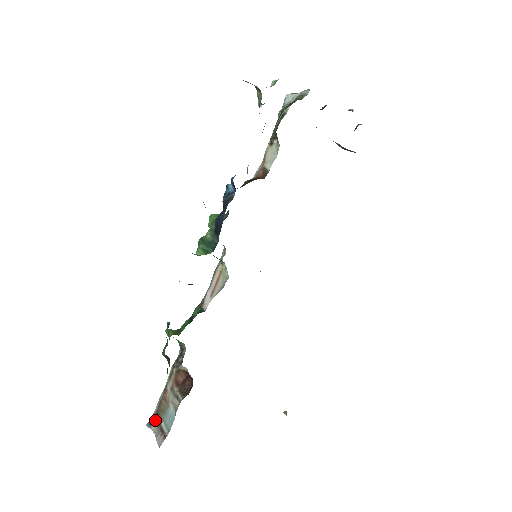
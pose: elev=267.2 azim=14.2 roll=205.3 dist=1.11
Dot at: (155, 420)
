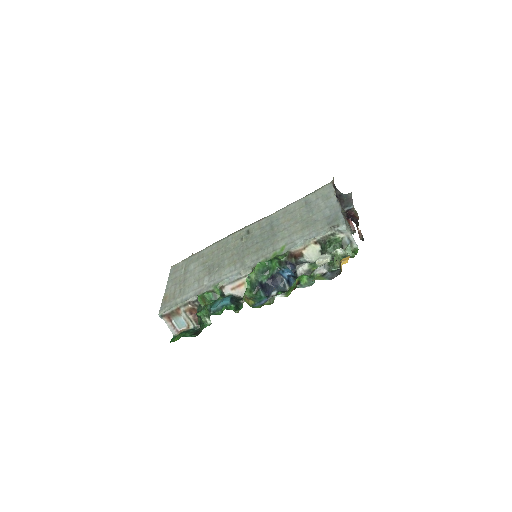
Dot at: (167, 317)
